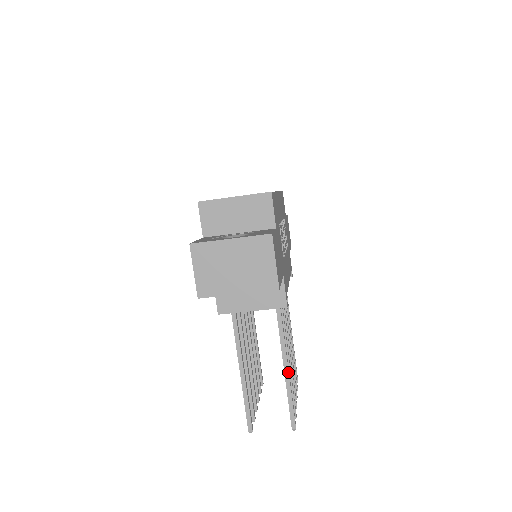
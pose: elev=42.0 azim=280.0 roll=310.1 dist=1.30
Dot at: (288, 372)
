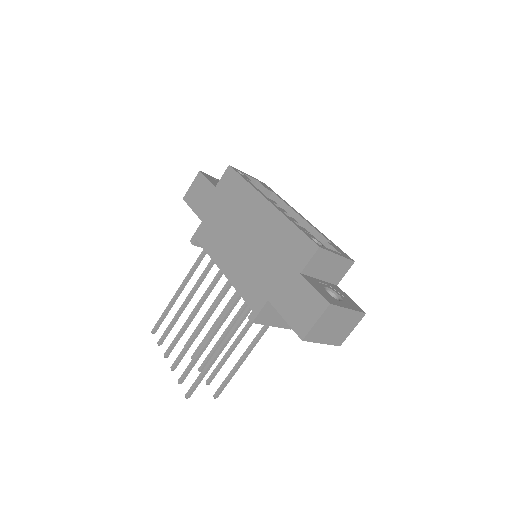
Dot at: occluded
